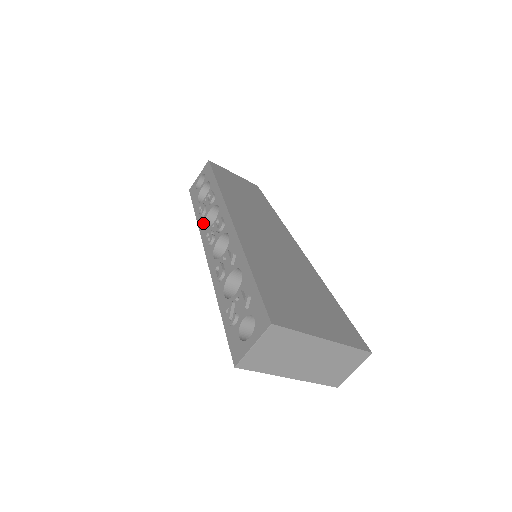
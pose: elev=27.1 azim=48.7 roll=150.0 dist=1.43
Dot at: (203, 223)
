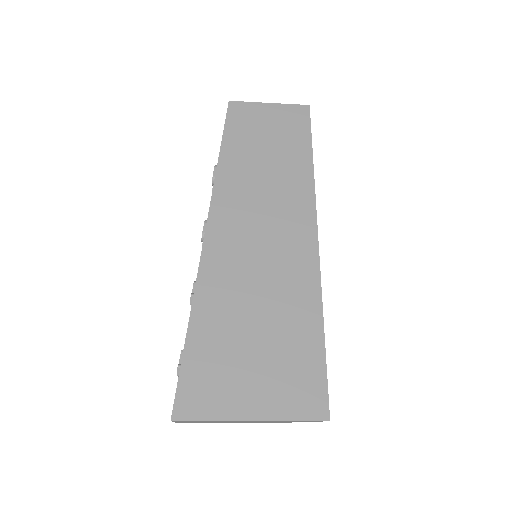
Dot at: occluded
